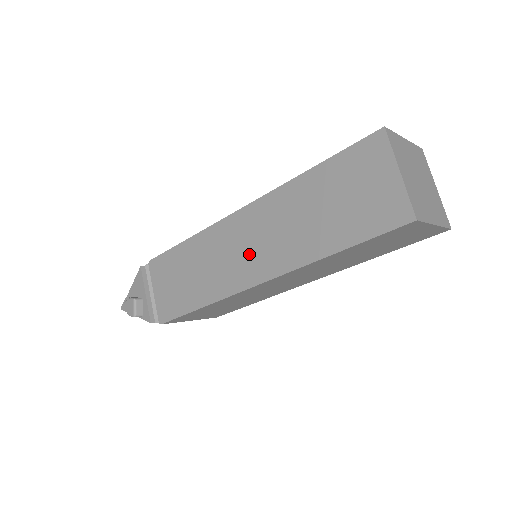
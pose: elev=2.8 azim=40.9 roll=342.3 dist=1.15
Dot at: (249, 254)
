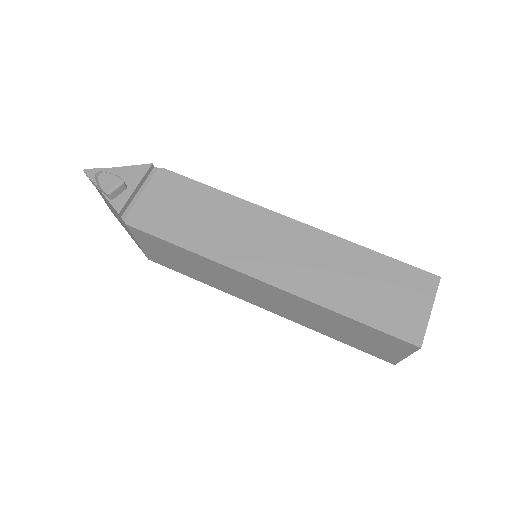
Dot at: (274, 255)
